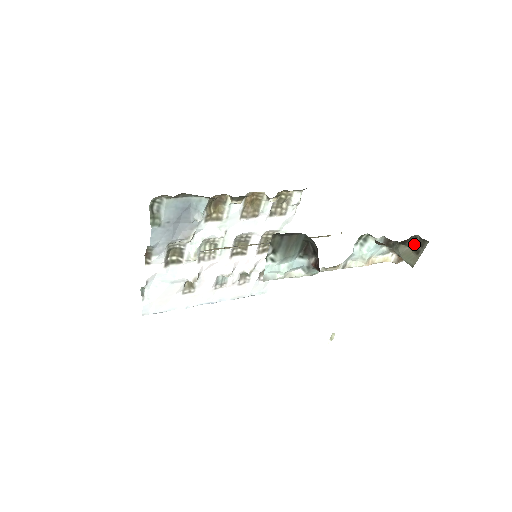
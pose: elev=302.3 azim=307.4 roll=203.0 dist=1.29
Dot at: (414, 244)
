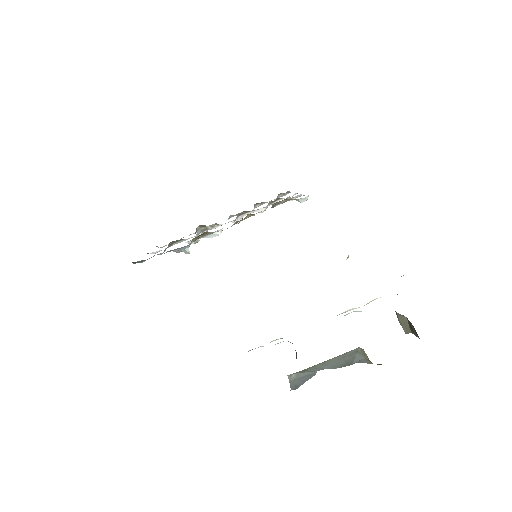
Dot at: (411, 323)
